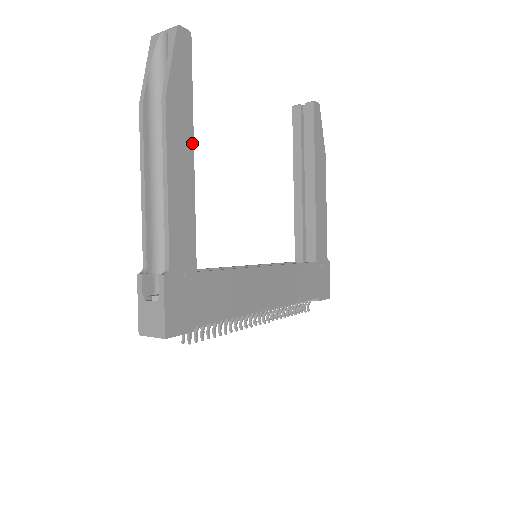
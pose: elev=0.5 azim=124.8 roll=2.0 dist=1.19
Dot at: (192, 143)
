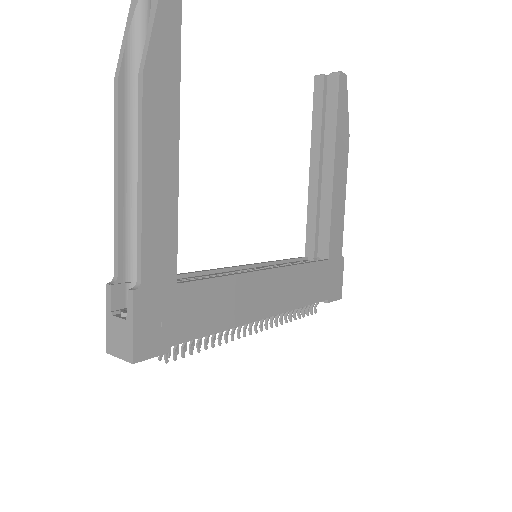
Dot at: (177, 130)
